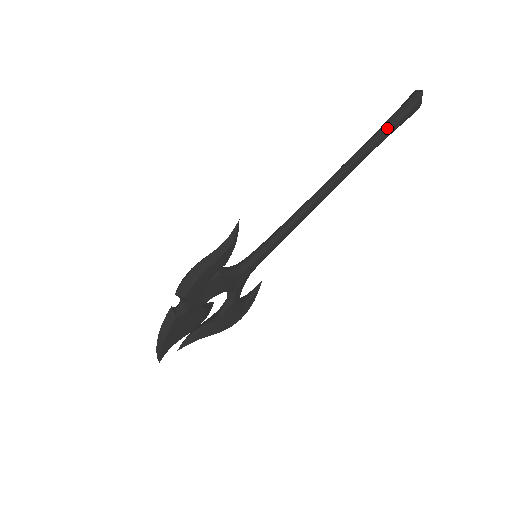
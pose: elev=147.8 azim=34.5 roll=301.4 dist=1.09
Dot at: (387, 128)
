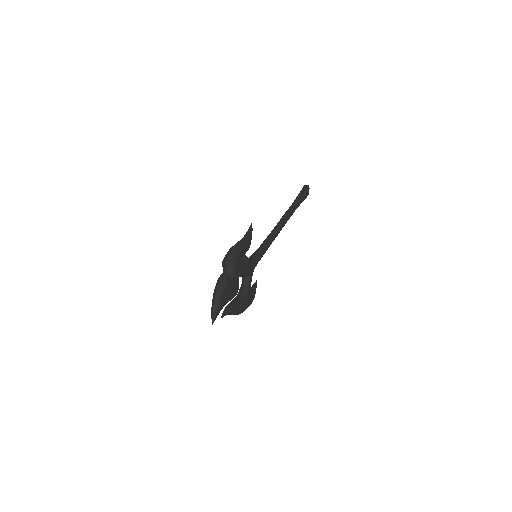
Dot at: (299, 199)
